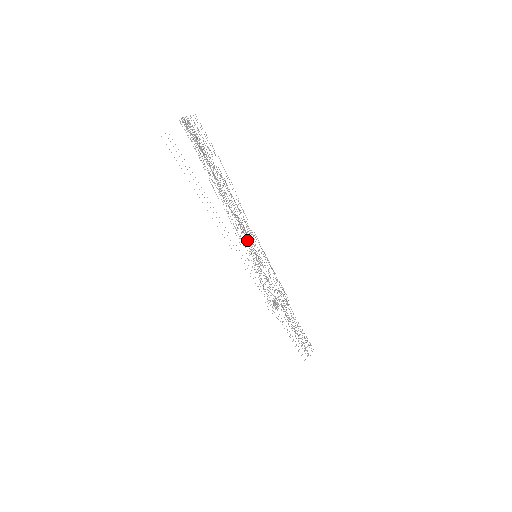
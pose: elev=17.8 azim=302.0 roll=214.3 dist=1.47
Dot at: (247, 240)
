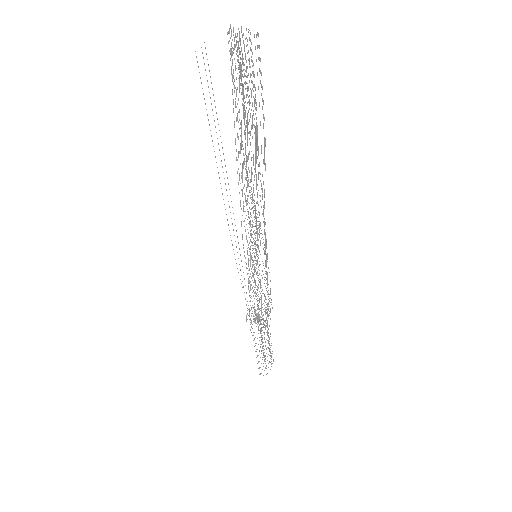
Dot at: (255, 235)
